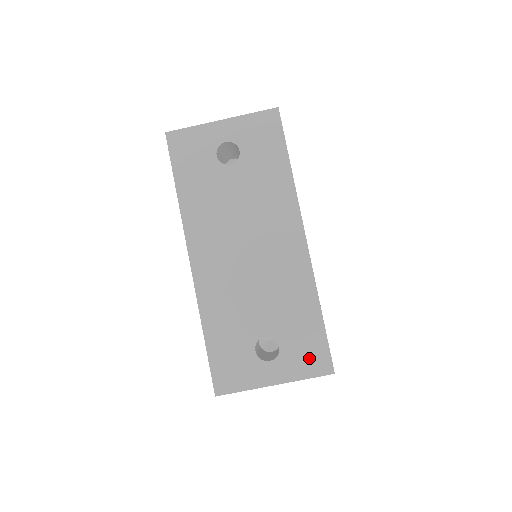
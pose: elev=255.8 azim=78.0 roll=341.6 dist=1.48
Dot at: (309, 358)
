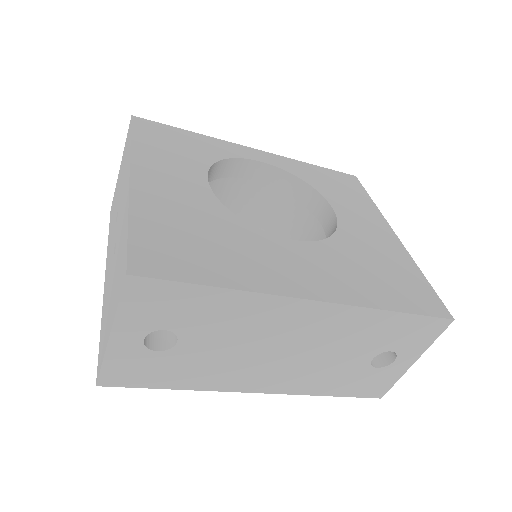
Dot at: (422, 334)
